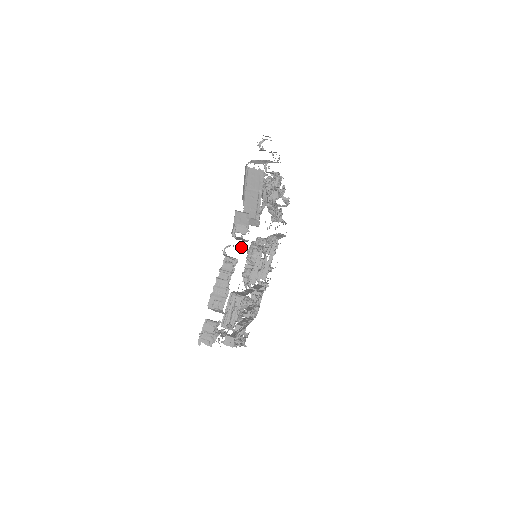
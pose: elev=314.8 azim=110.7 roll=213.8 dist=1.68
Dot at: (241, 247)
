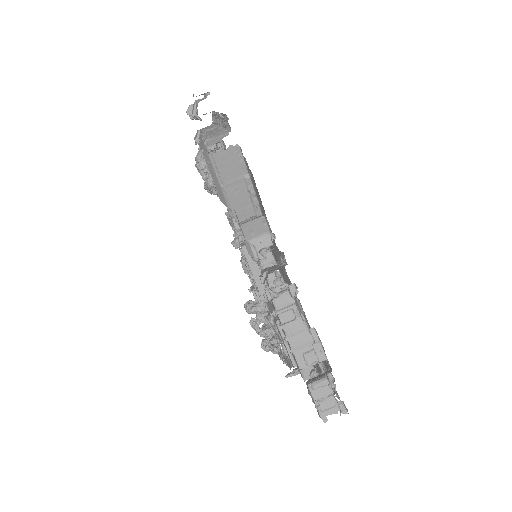
Dot at: (282, 265)
